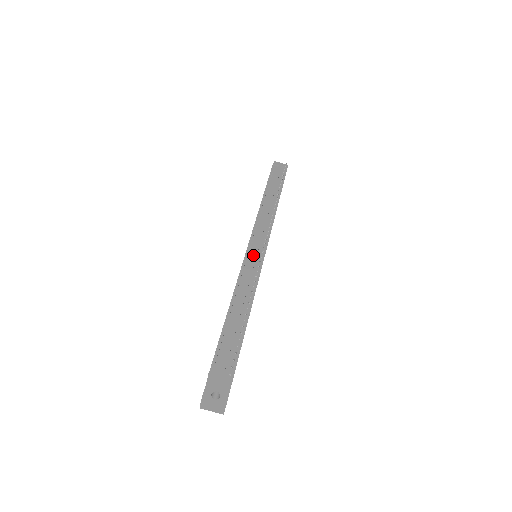
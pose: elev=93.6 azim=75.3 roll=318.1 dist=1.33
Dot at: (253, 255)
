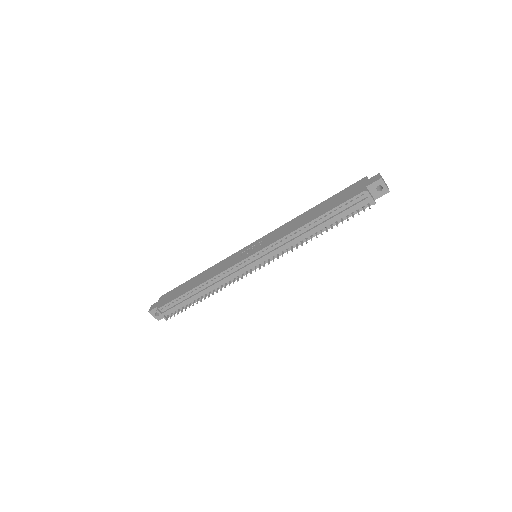
Dot at: (243, 268)
